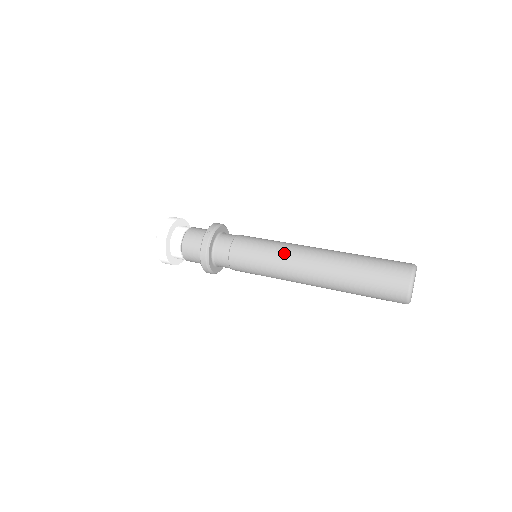
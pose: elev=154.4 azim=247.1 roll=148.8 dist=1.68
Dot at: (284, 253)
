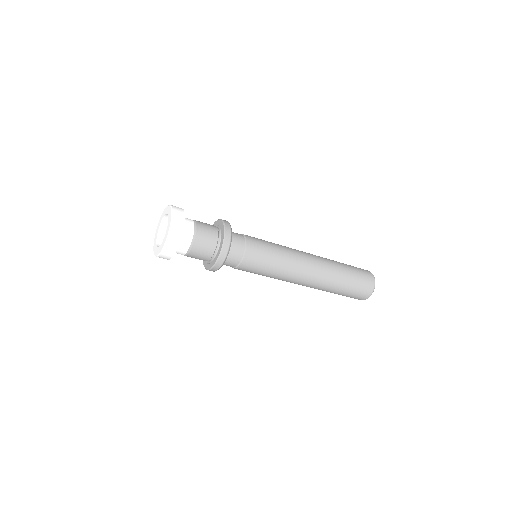
Dot at: occluded
